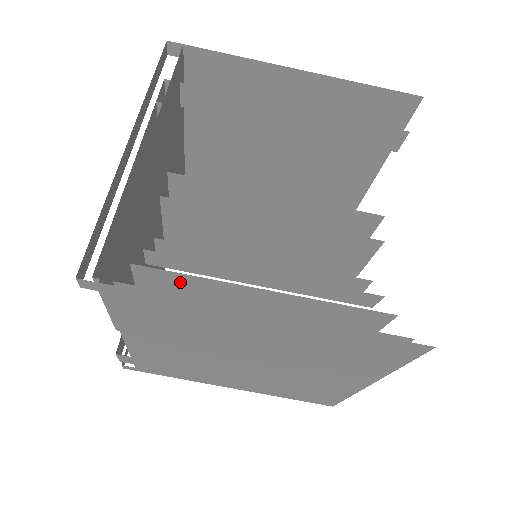
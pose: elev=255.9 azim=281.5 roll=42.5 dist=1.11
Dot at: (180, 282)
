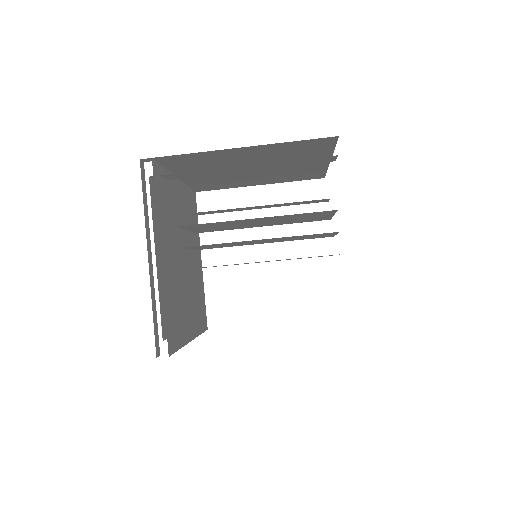
Dot at: occluded
